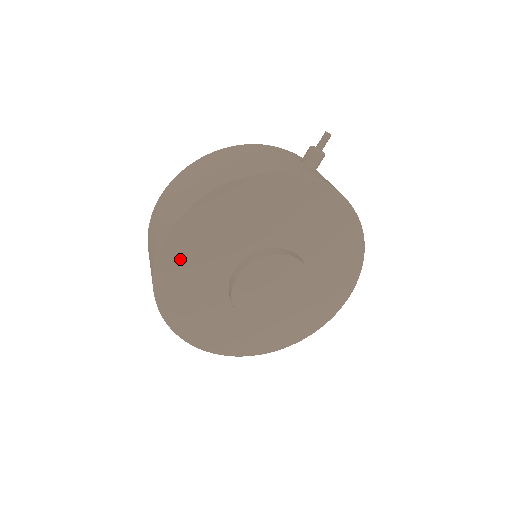
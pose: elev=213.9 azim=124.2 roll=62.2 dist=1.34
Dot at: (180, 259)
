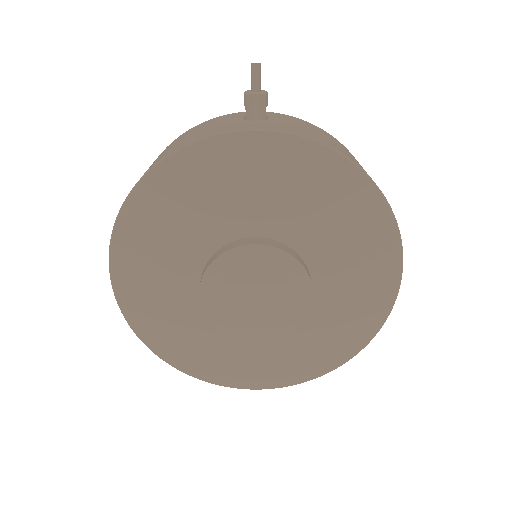
Dot at: (142, 294)
